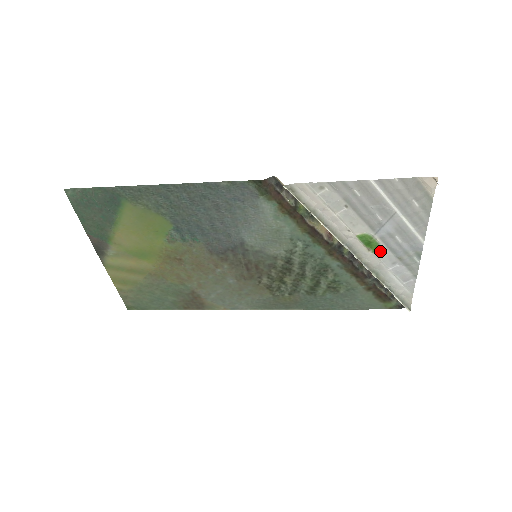
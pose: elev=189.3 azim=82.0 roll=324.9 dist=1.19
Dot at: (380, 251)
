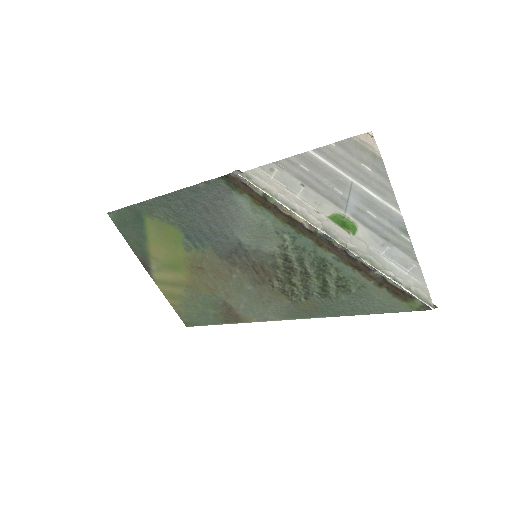
Dot at: (360, 232)
